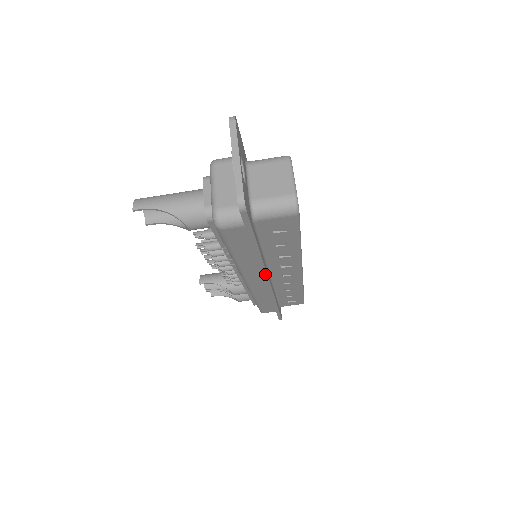
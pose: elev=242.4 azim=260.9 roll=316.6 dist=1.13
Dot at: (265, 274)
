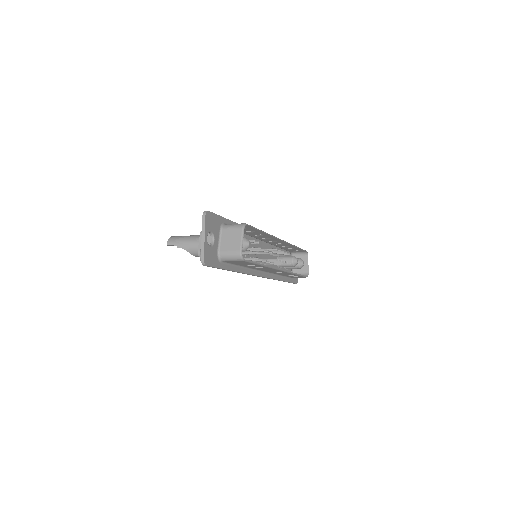
Dot at: (250, 274)
